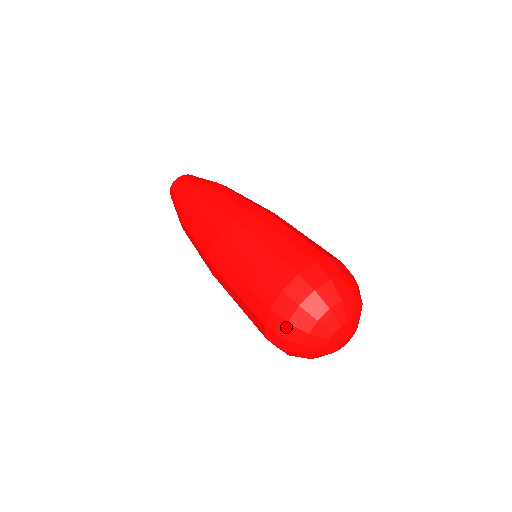
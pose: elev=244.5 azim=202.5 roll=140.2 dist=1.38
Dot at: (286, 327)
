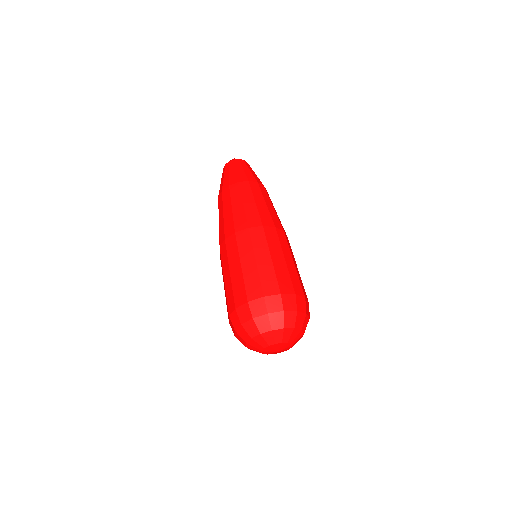
Dot at: (250, 320)
